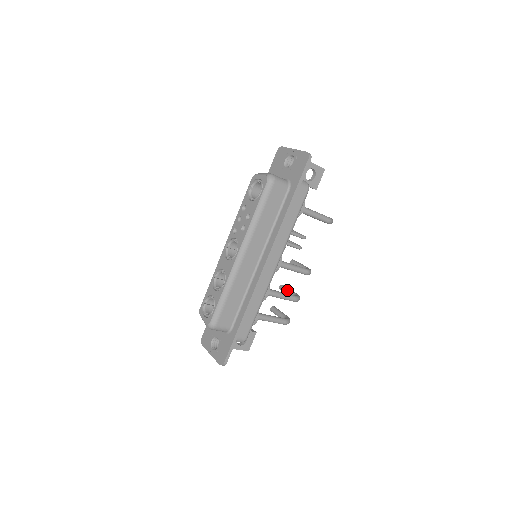
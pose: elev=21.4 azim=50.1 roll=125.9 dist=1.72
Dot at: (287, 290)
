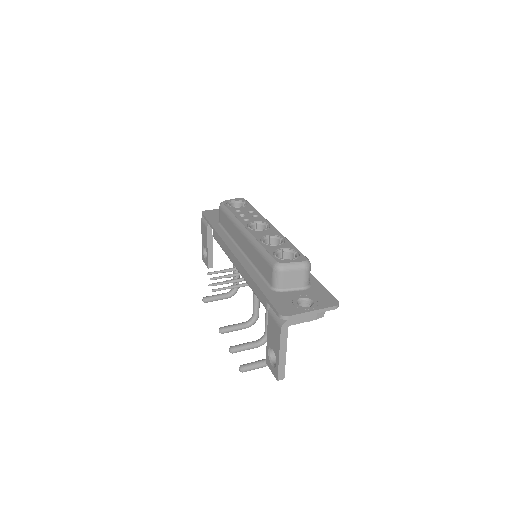
Dot at: (245, 343)
